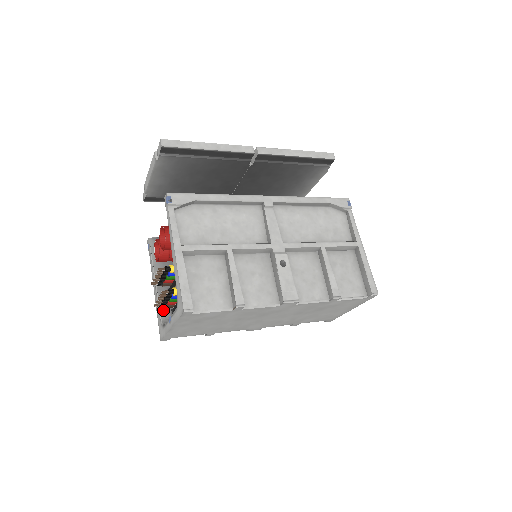
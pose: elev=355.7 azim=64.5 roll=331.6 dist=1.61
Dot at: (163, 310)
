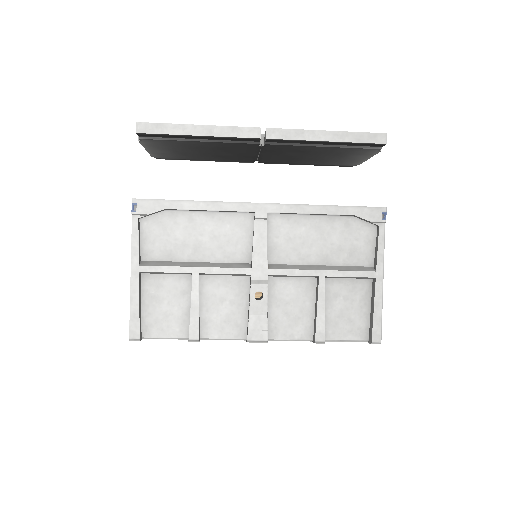
Dot at: occluded
